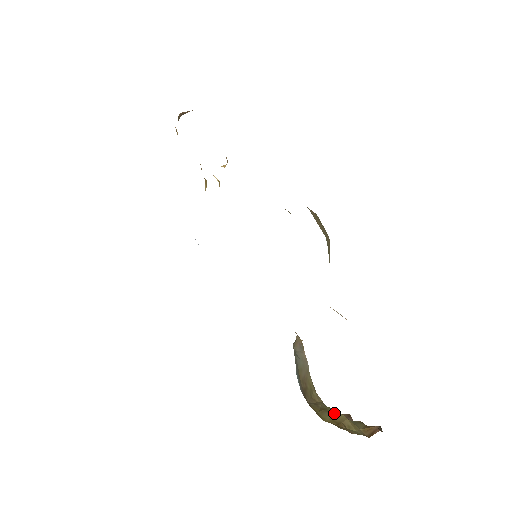
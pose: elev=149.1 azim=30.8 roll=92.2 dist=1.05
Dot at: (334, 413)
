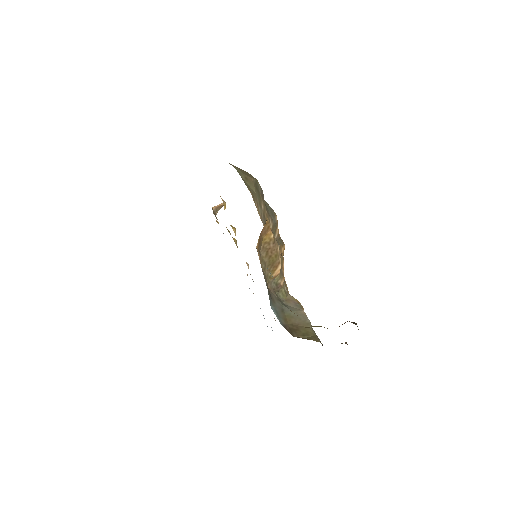
Dot at: occluded
